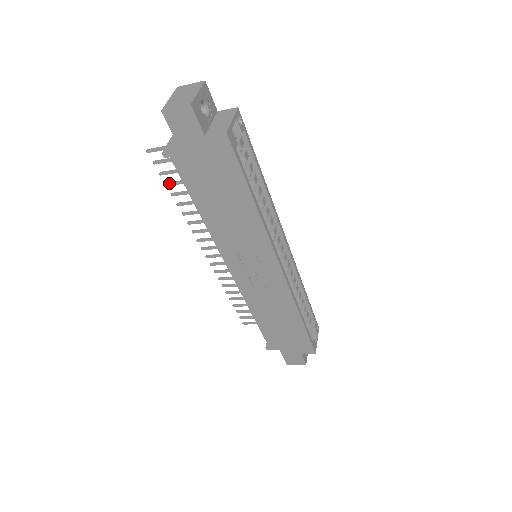
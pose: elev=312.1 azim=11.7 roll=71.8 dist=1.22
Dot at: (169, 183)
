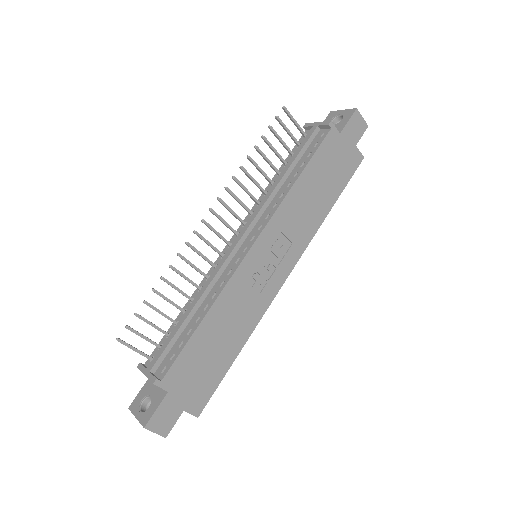
Dot at: occluded
